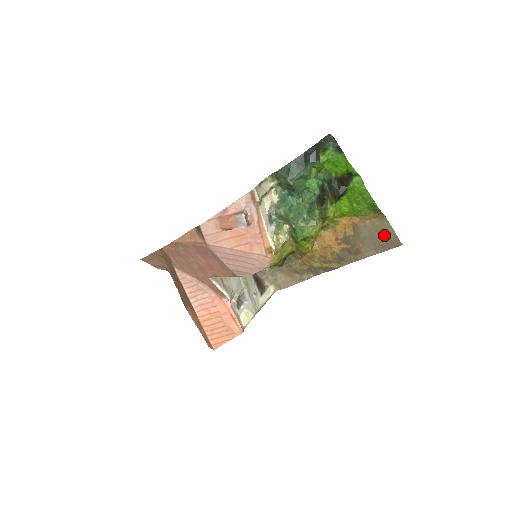
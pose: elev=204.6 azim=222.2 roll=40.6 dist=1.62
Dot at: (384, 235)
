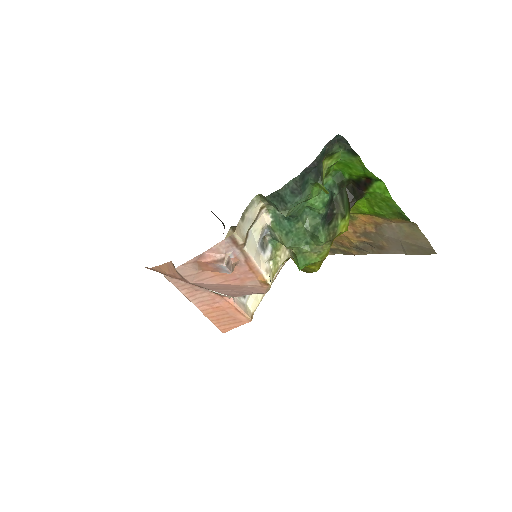
Dot at: (414, 241)
